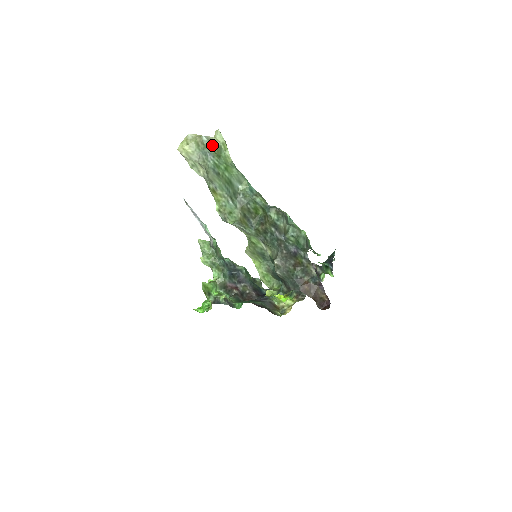
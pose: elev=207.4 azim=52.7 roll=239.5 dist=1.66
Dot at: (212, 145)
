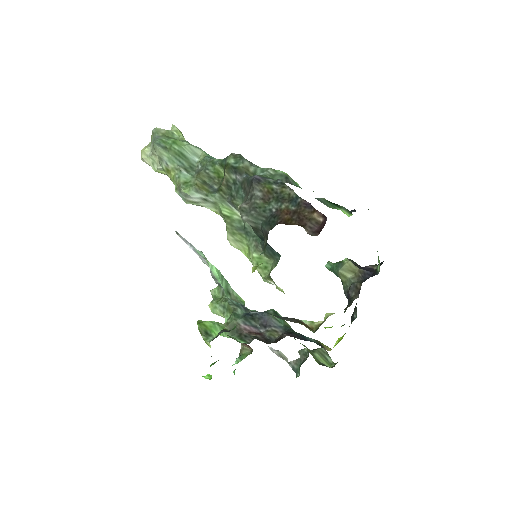
Dot at: (160, 130)
